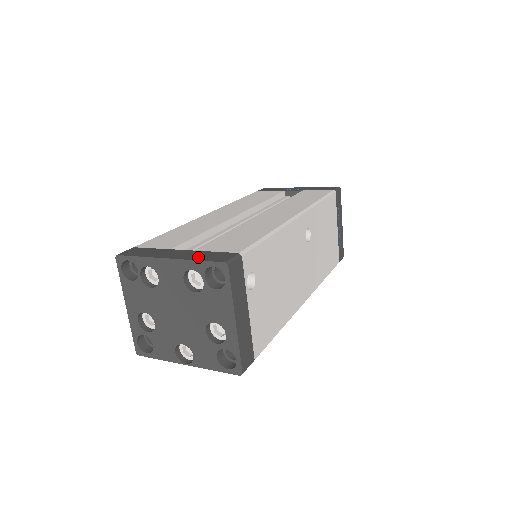
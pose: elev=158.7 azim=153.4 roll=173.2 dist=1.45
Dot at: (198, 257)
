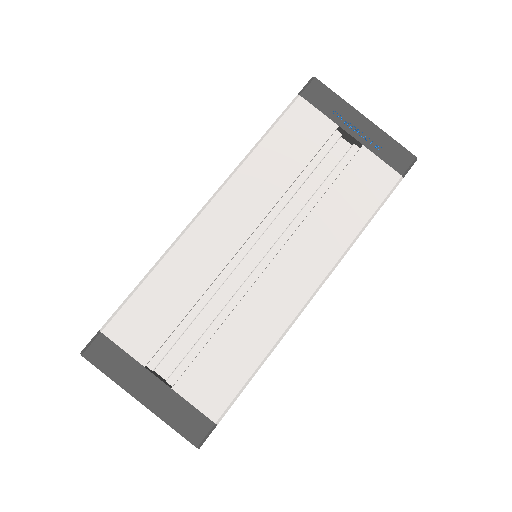
Dot at: (172, 417)
